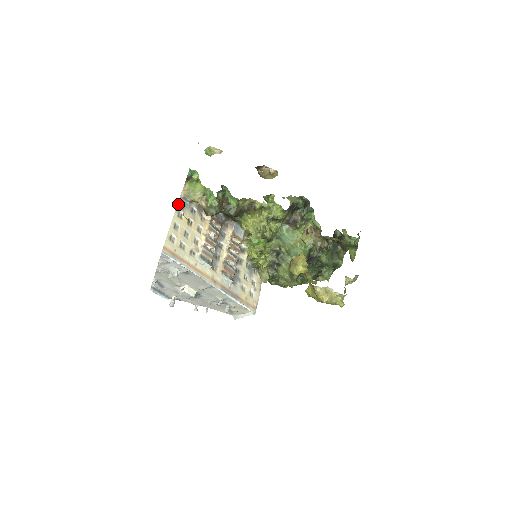
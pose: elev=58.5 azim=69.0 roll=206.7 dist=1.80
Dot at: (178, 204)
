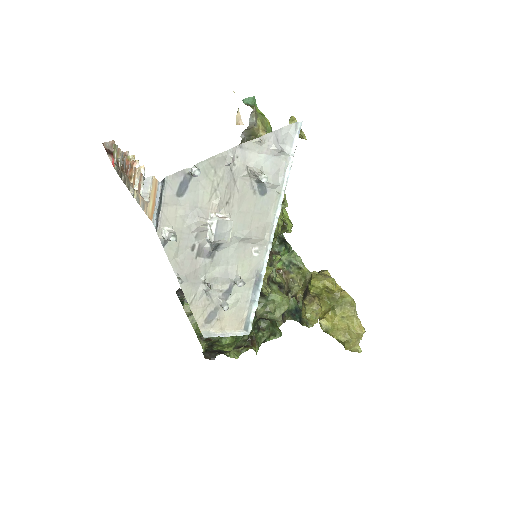
Dot at: occluded
